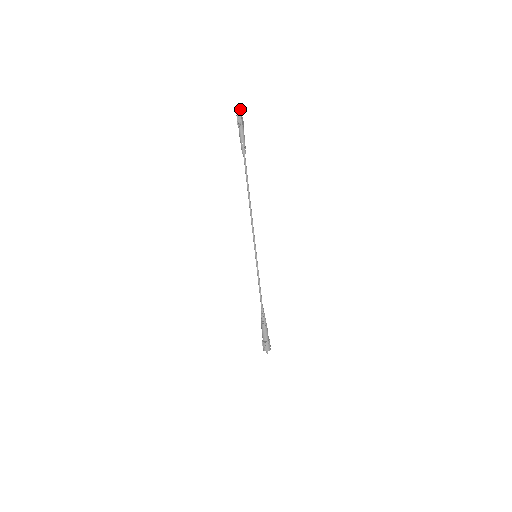
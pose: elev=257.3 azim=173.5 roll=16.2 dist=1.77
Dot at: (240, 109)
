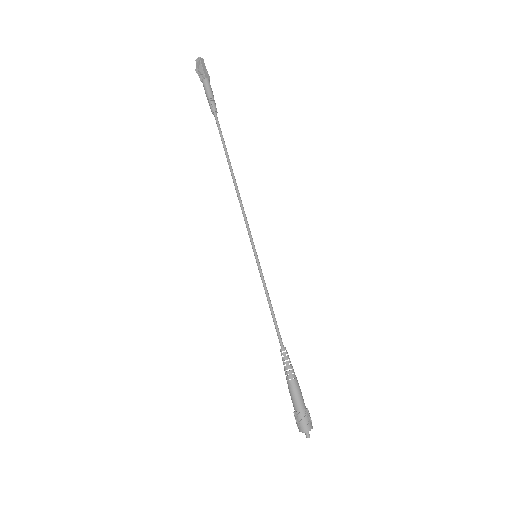
Dot at: (200, 59)
